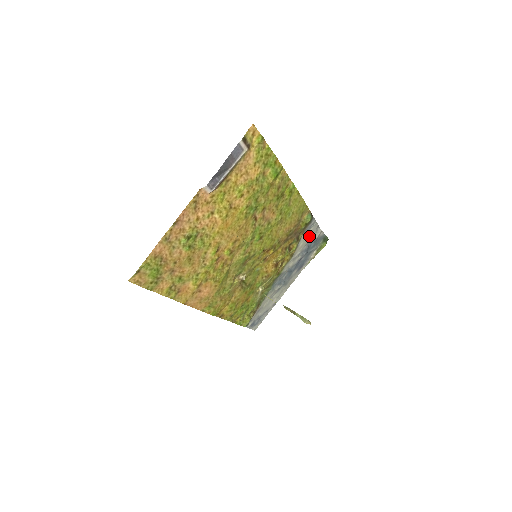
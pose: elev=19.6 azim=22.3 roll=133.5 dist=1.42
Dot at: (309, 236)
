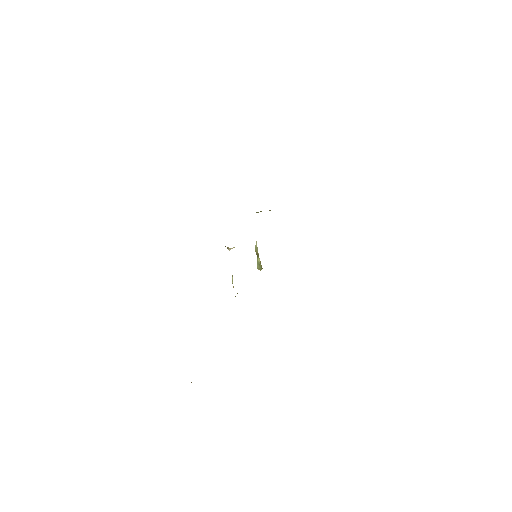
Dot at: occluded
